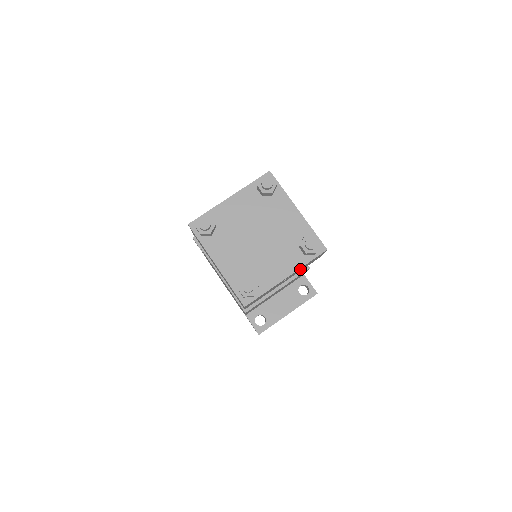
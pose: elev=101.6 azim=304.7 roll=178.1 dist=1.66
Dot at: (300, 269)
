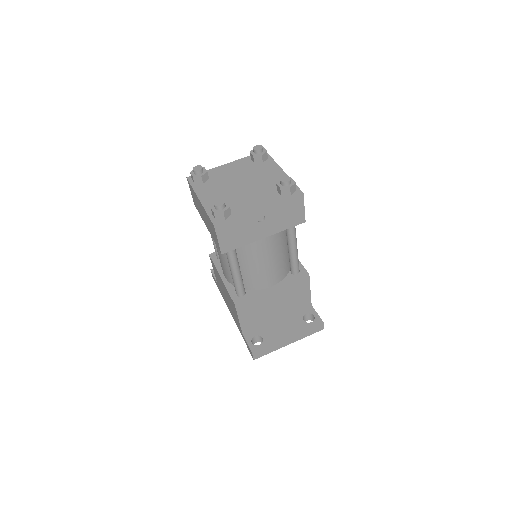
Dot at: (278, 215)
